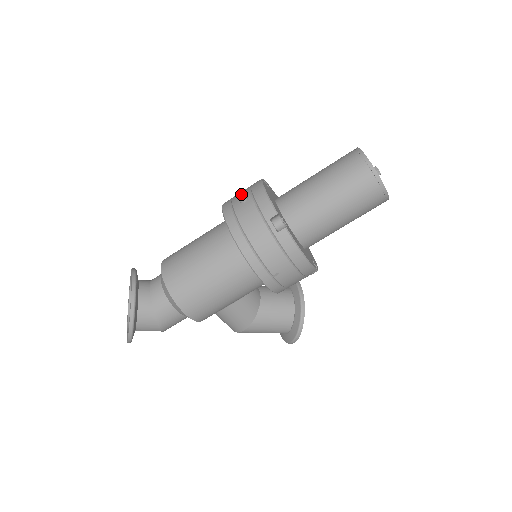
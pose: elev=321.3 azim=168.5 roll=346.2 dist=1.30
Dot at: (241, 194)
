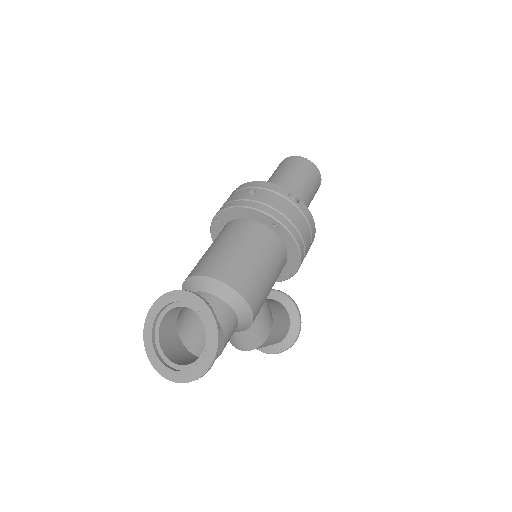
Dot at: (240, 193)
